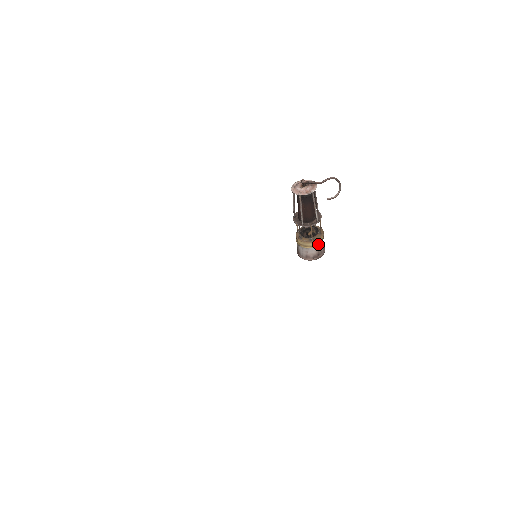
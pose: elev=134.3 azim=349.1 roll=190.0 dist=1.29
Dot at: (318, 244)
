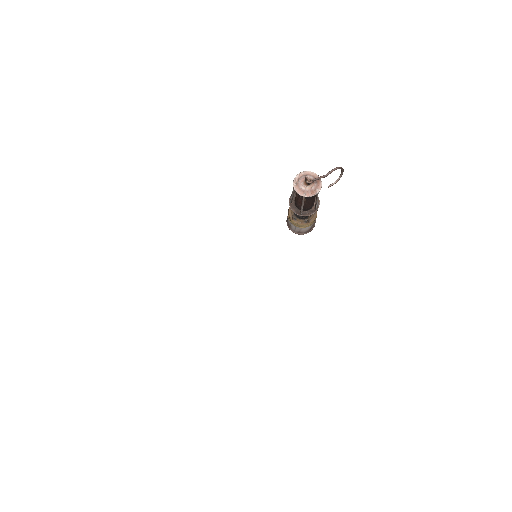
Dot at: (312, 223)
